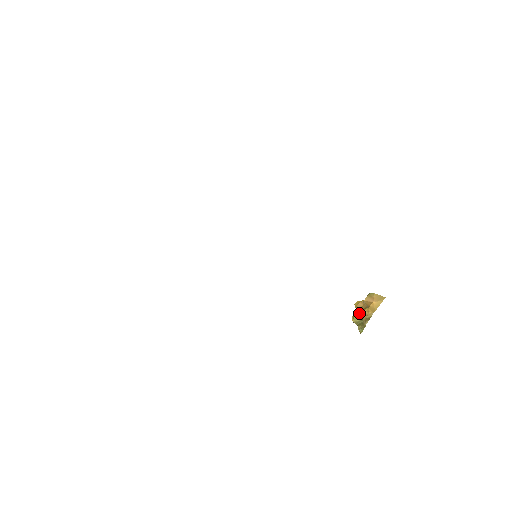
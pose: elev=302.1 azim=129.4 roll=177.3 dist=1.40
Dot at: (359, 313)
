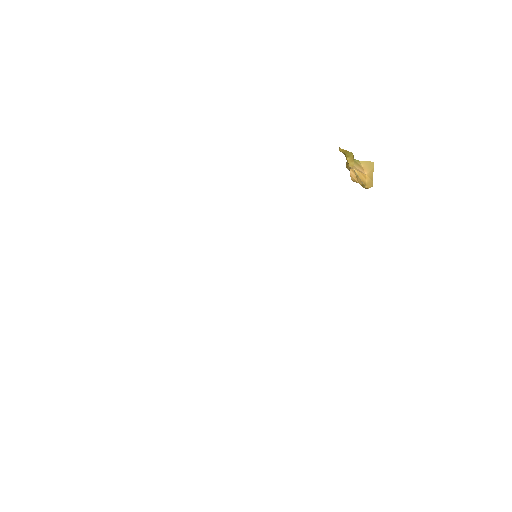
Dot at: occluded
